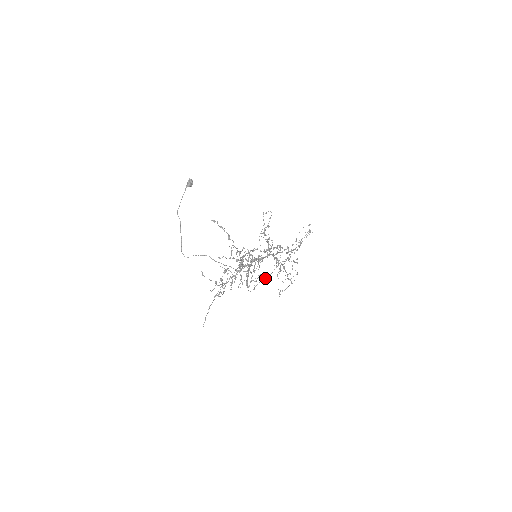
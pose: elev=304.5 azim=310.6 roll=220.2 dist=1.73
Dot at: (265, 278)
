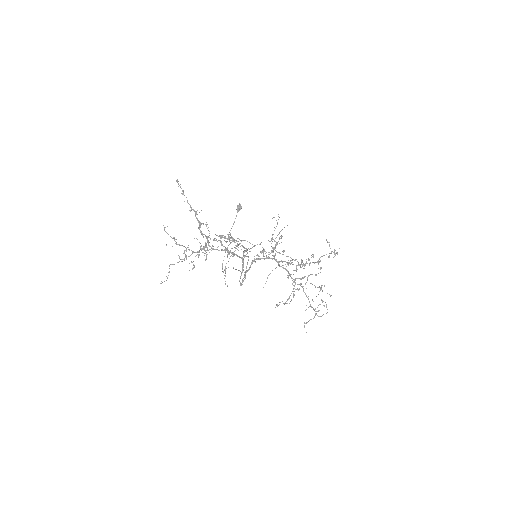
Dot at: (286, 301)
